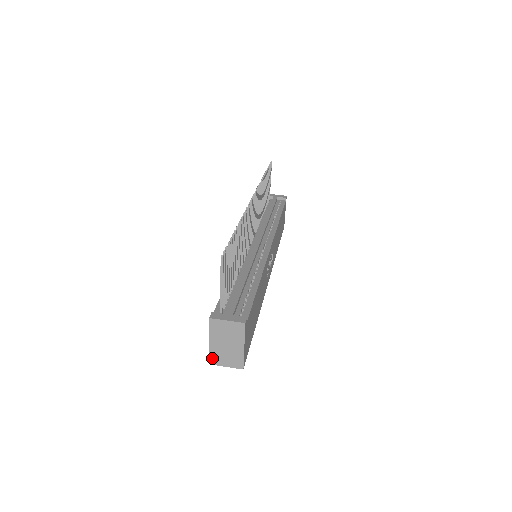
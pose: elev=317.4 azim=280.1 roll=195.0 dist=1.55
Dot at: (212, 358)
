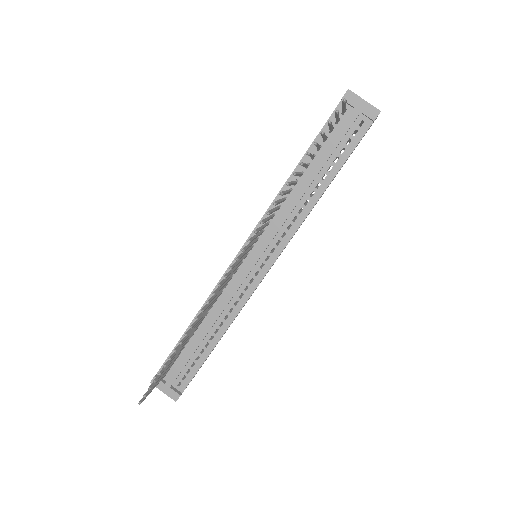
Dot at: occluded
